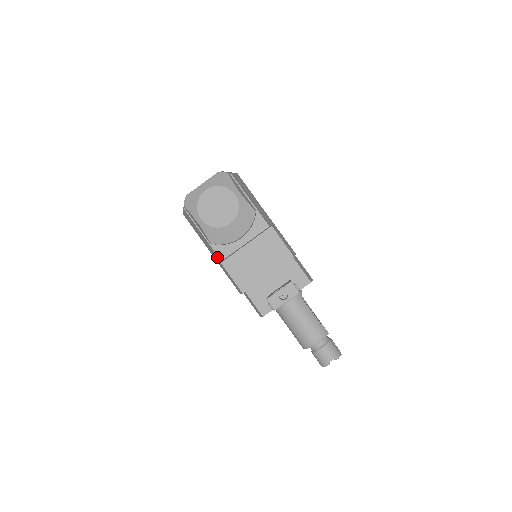
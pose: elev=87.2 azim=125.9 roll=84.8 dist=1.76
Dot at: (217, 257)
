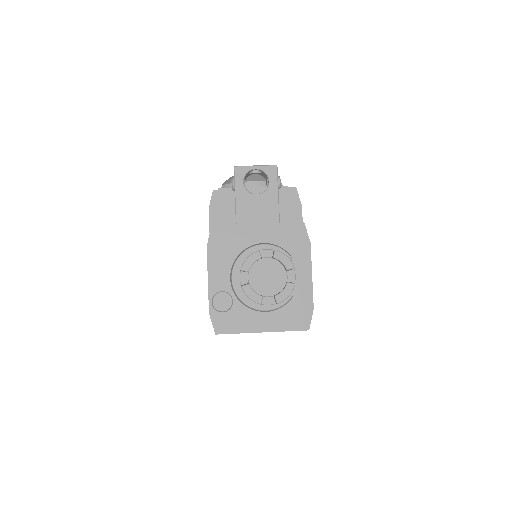
Dot at: occluded
